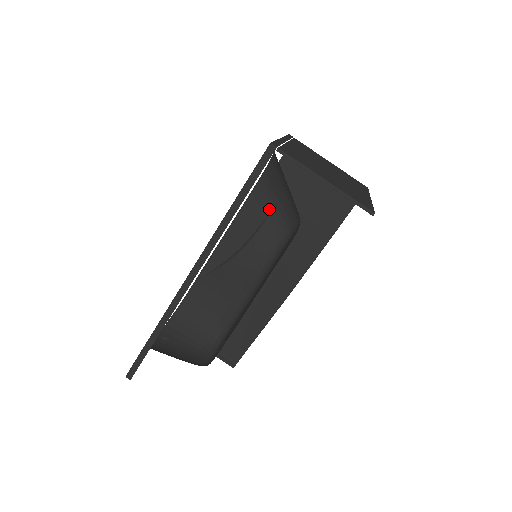
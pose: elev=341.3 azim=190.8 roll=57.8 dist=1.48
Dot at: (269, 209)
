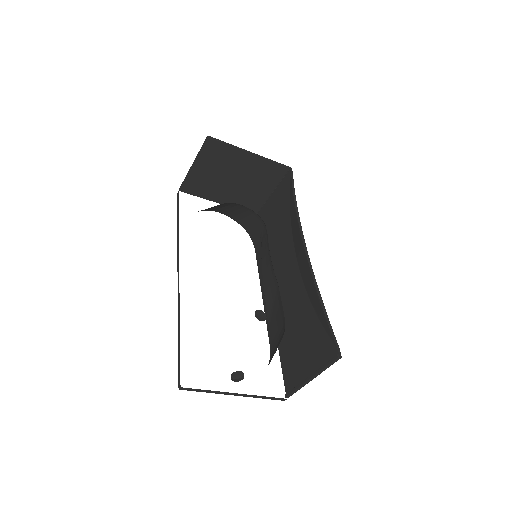
Dot at: occluded
